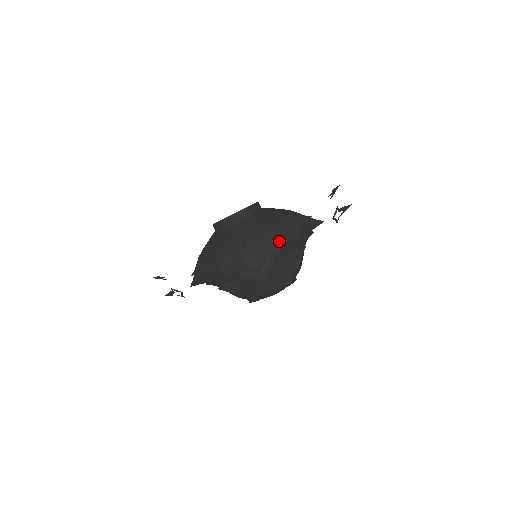
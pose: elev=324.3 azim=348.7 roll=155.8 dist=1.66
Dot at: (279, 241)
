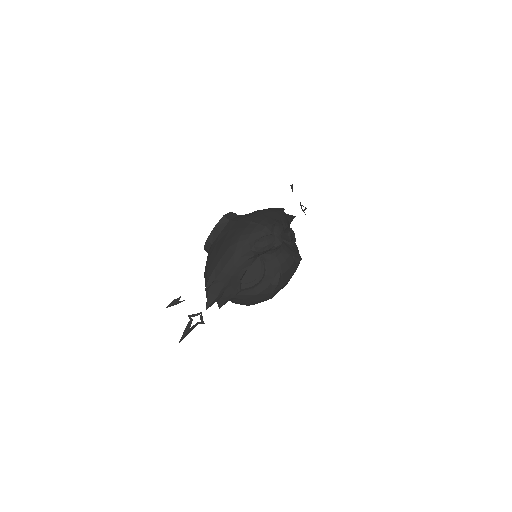
Dot at: (275, 214)
